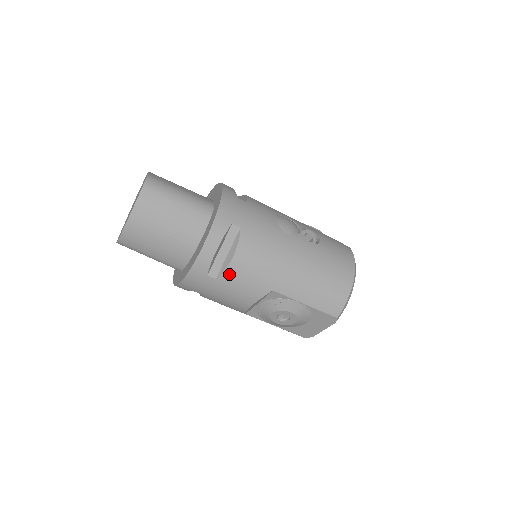
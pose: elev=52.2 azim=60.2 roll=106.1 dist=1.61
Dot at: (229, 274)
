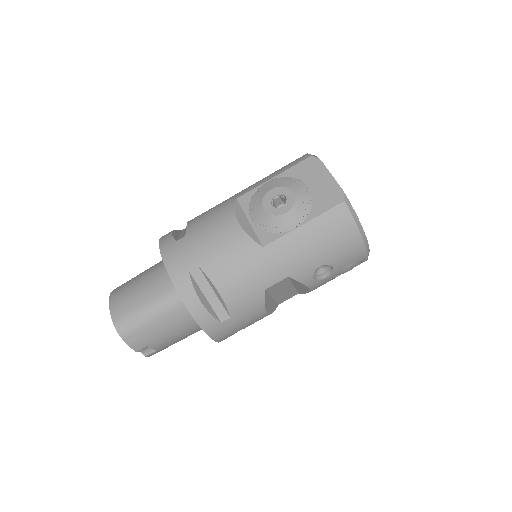
Dot at: (192, 226)
